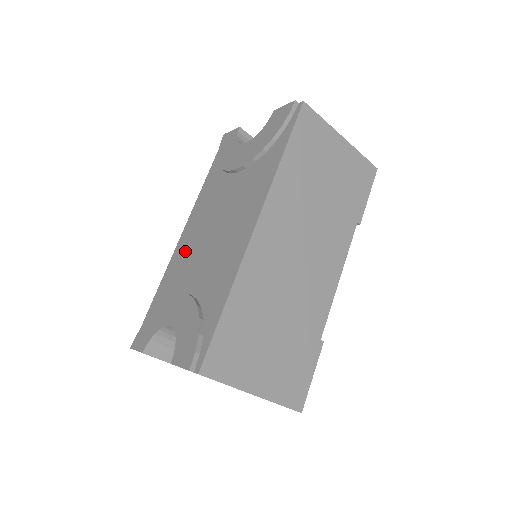
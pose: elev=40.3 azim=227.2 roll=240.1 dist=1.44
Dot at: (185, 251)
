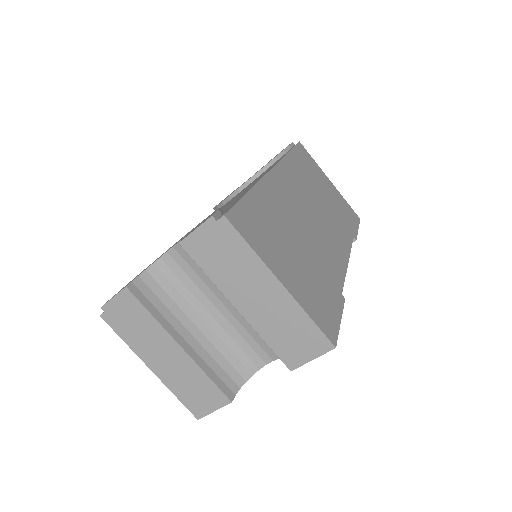
Dot at: occluded
